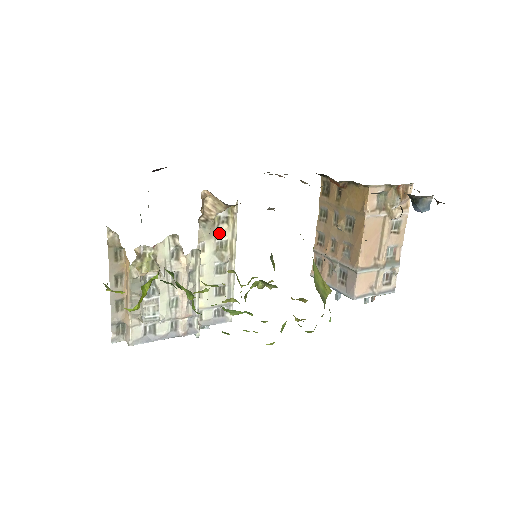
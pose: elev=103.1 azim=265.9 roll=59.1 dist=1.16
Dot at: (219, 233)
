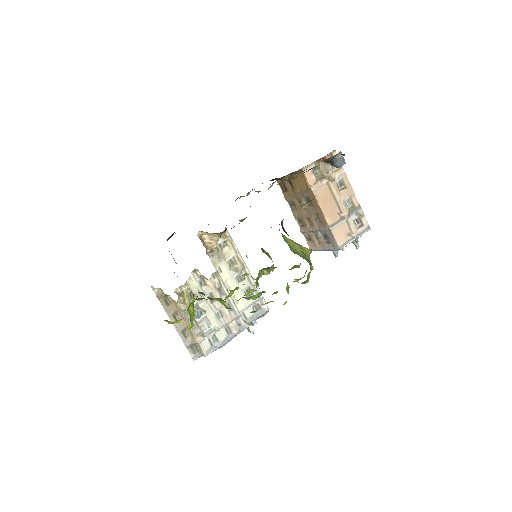
Dot at: (225, 255)
